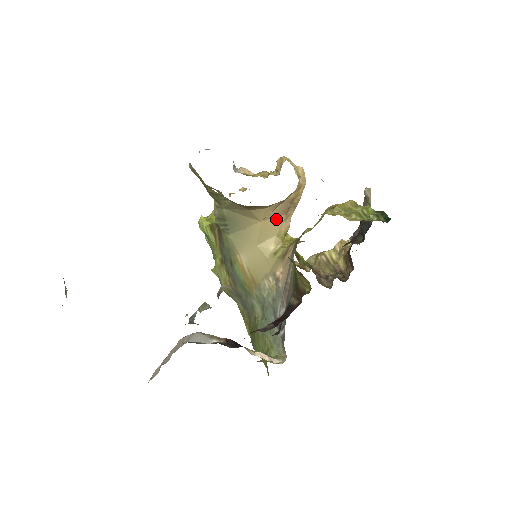
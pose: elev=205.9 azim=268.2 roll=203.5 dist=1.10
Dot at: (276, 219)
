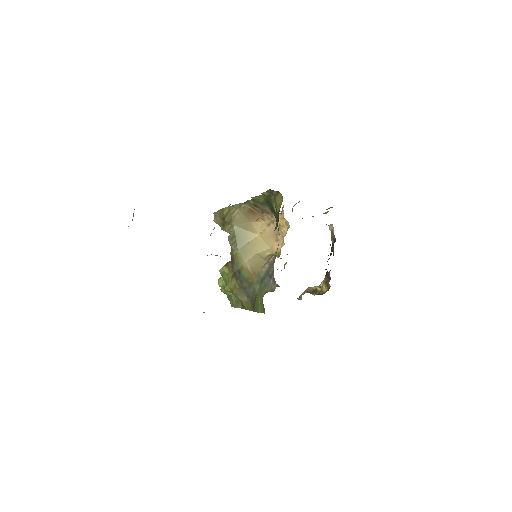
Dot at: (270, 237)
